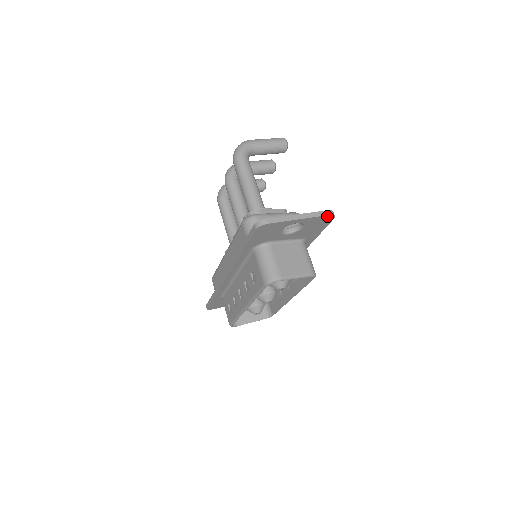
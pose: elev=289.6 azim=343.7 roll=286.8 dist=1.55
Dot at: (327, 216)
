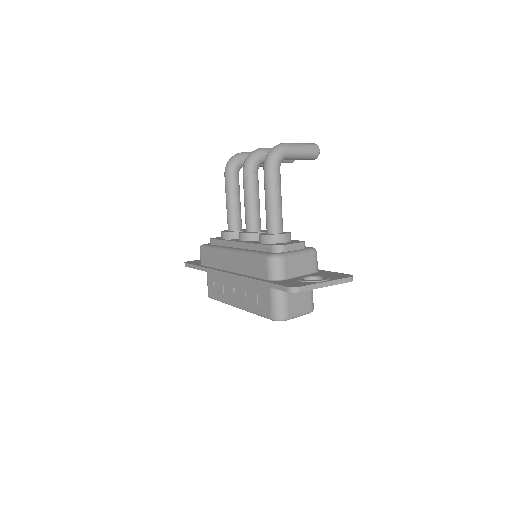
Dot at: (347, 282)
